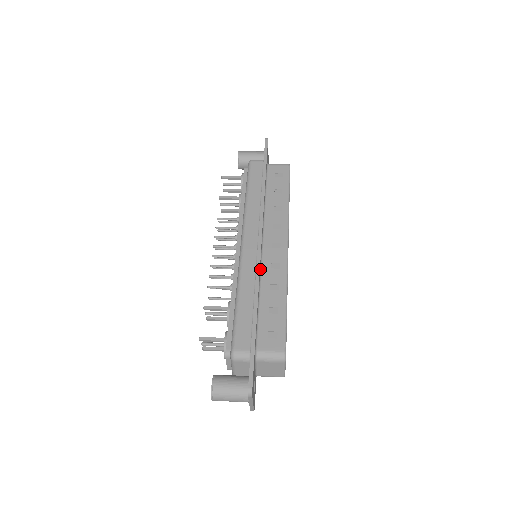
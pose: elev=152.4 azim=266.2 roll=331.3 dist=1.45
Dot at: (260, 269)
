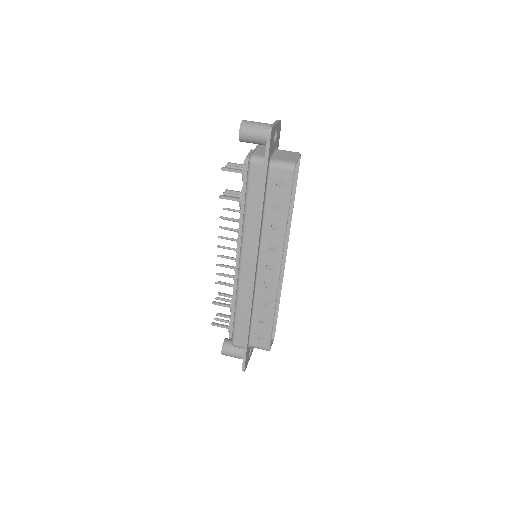
Dot at: (254, 288)
